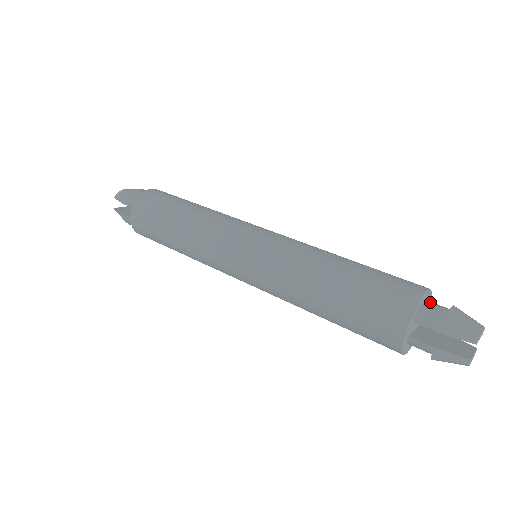
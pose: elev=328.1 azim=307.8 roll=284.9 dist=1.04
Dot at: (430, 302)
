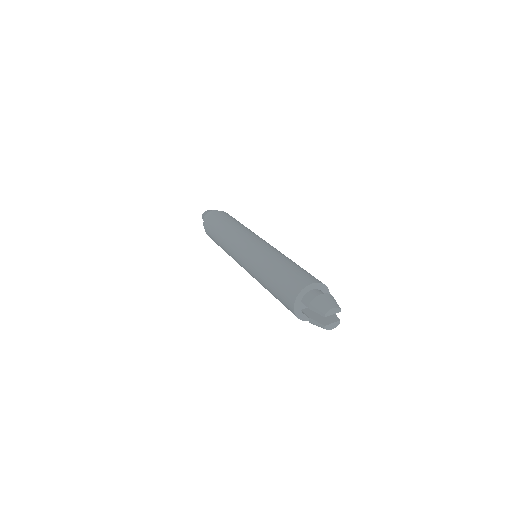
Dot at: (316, 291)
